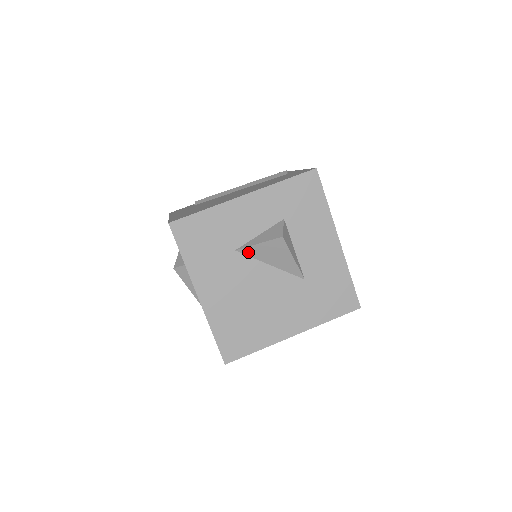
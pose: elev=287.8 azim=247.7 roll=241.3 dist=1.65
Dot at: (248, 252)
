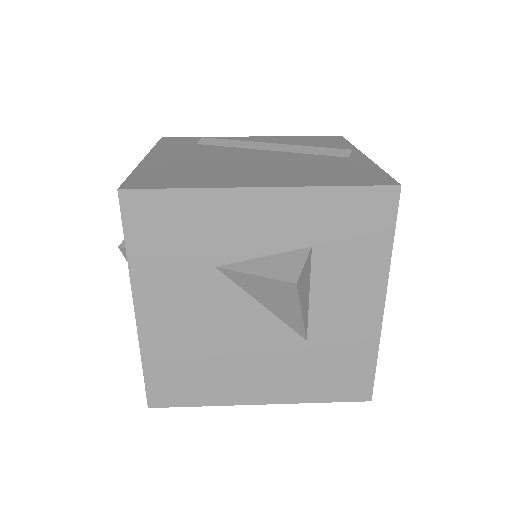
Dot at: (234, 277)
